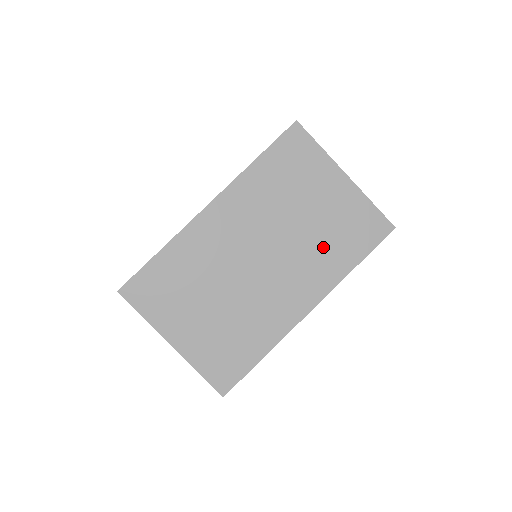
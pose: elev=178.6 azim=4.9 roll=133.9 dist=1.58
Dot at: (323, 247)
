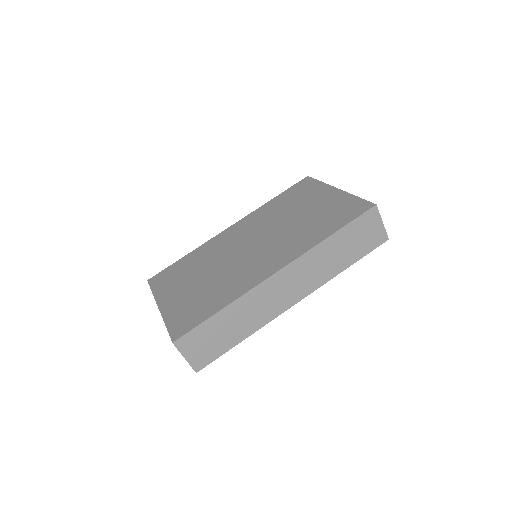
Dot at: (305, 229)
